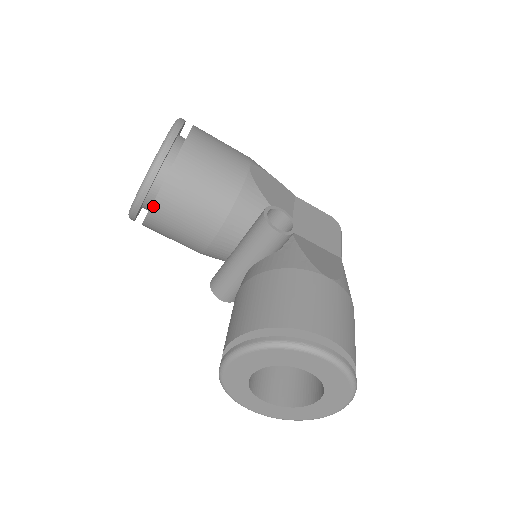
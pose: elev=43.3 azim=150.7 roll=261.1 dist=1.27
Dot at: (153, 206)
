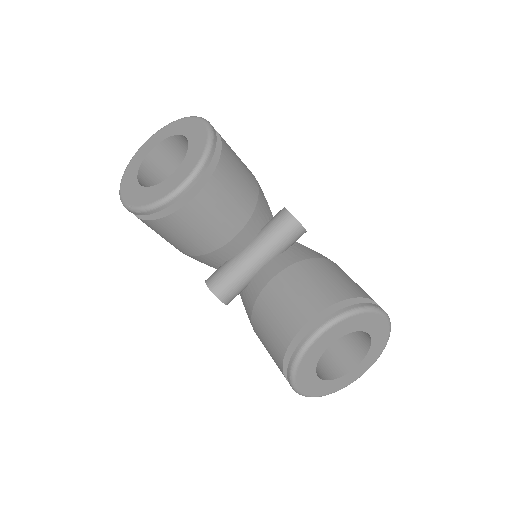
Dot at: (197, 196)
